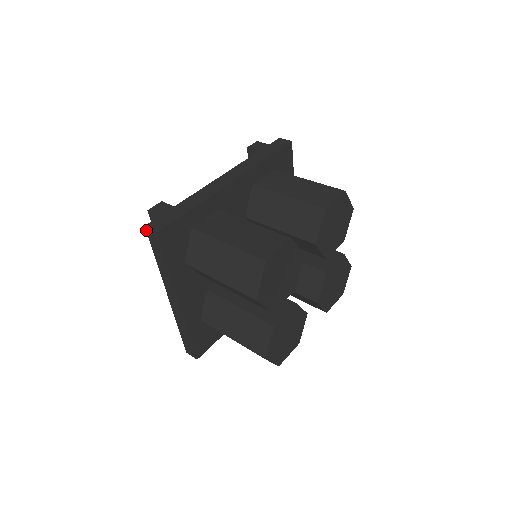
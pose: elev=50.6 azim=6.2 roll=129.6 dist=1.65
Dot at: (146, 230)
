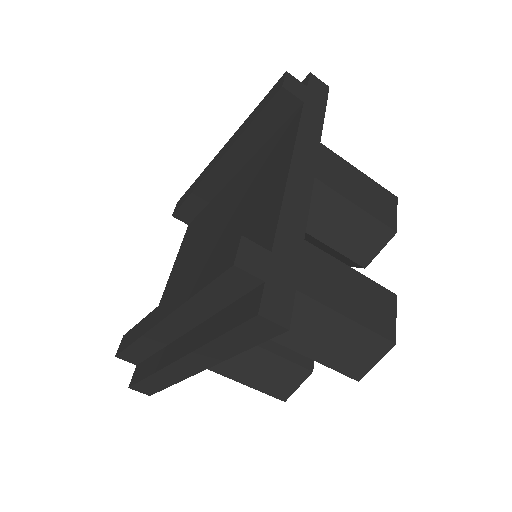
Dot at: (253, 318)
